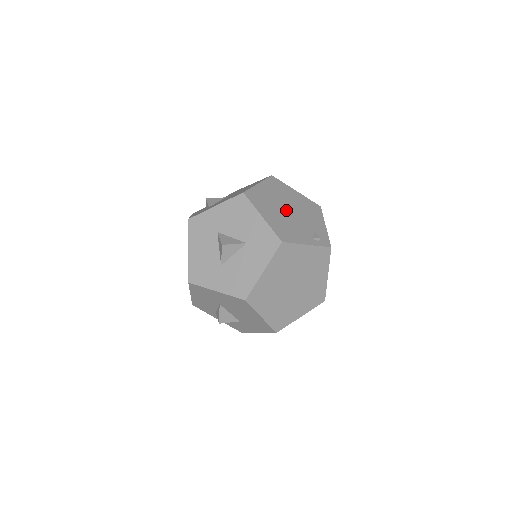
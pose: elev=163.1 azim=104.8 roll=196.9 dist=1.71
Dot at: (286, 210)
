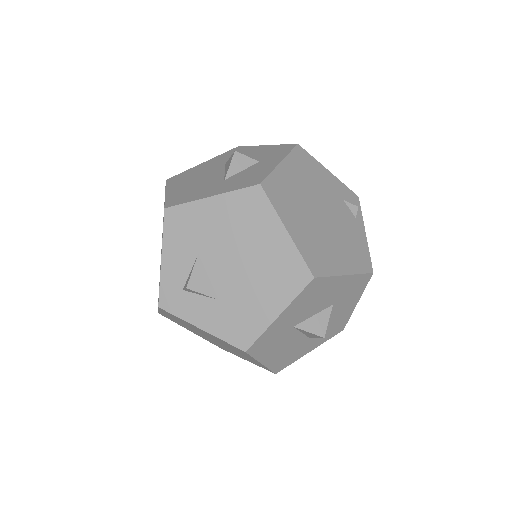
Dot at: (323, 220)
